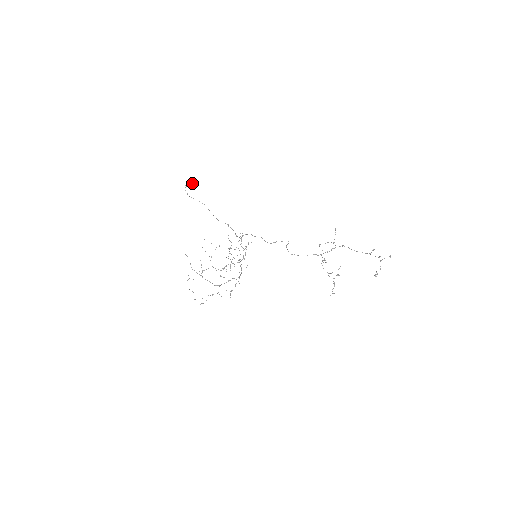
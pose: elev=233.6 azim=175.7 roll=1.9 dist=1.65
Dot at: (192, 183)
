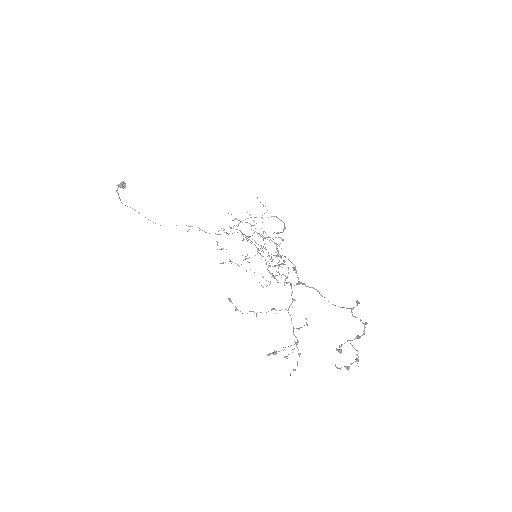
Dot at: (119, 186)
